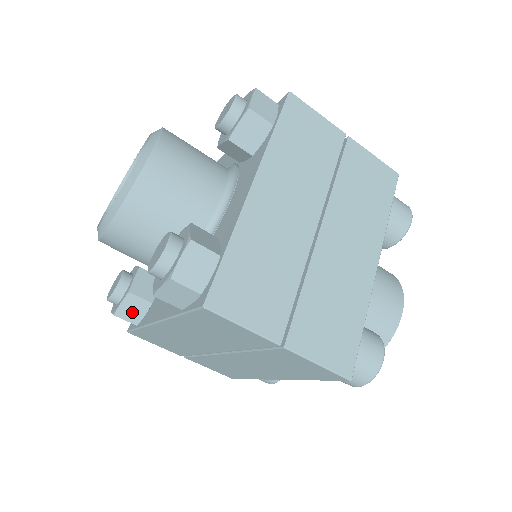
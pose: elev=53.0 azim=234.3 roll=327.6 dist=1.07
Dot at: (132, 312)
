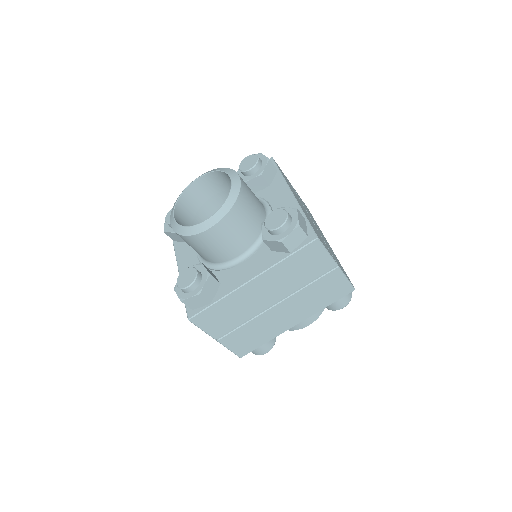
Dot at: (174, 237)
